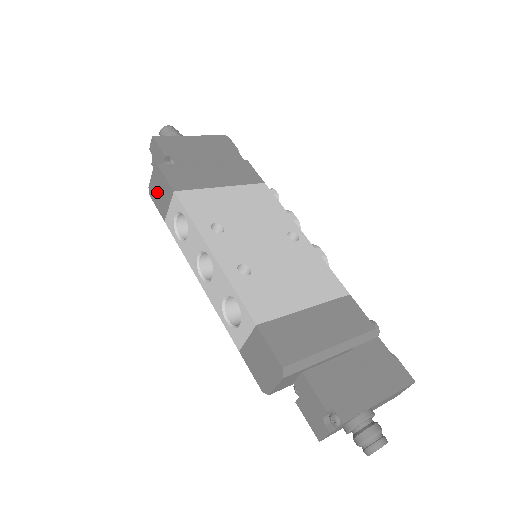
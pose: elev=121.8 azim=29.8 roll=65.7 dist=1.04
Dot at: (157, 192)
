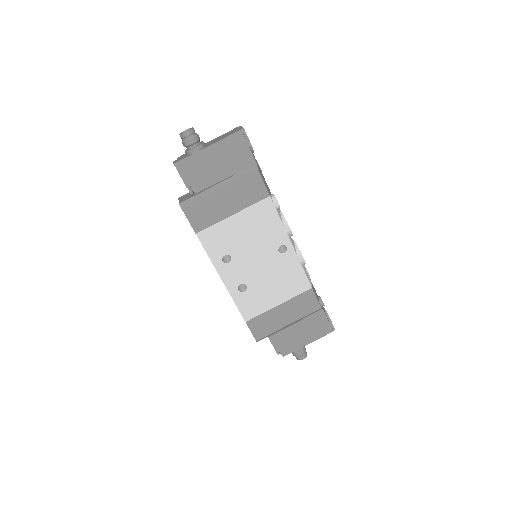
Dot at: occluded
